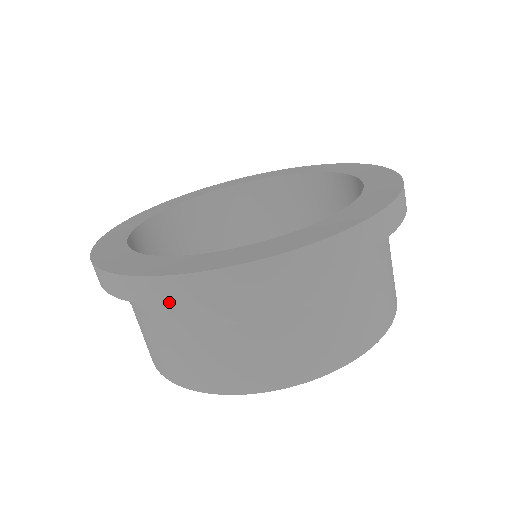
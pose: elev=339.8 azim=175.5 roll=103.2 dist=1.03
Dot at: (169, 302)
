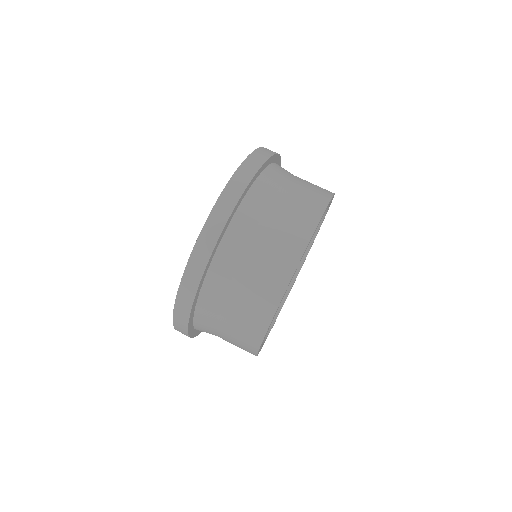
Dot at: (187, 326)
